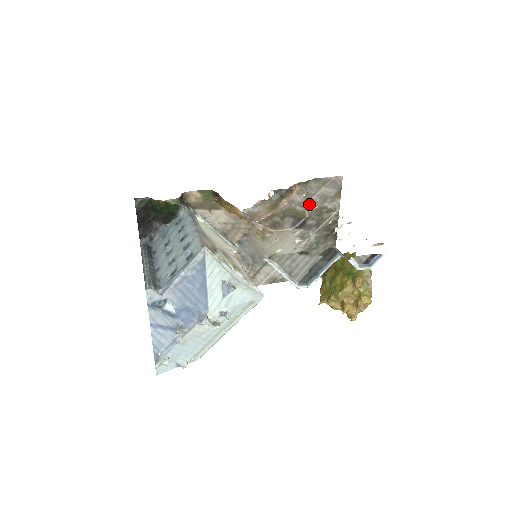
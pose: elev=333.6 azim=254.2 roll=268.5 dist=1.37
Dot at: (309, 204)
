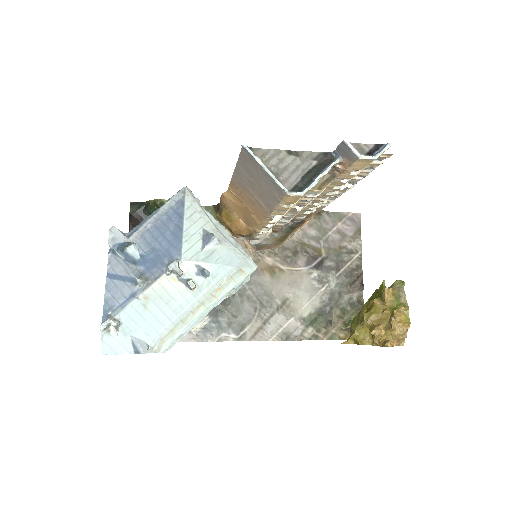
Dot at: (325, 241)
